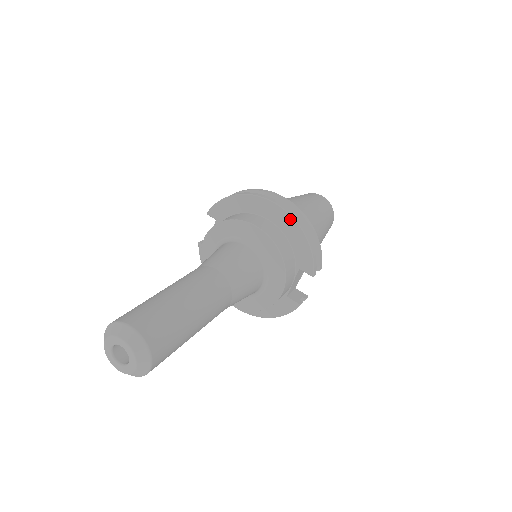
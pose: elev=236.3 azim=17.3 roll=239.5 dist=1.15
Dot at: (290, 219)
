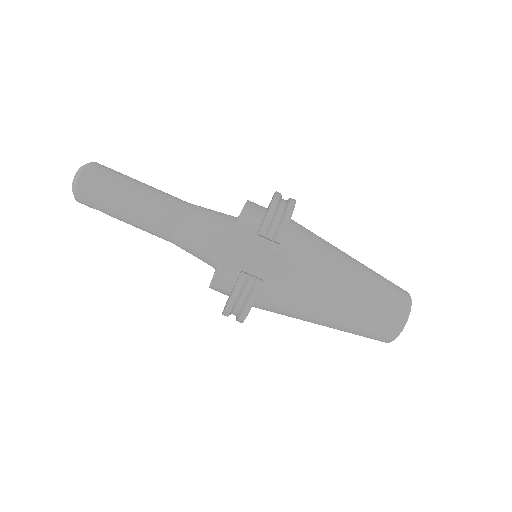
Dot at: occluded
